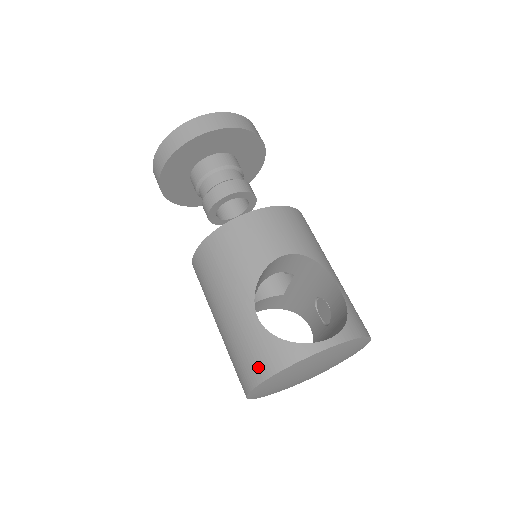
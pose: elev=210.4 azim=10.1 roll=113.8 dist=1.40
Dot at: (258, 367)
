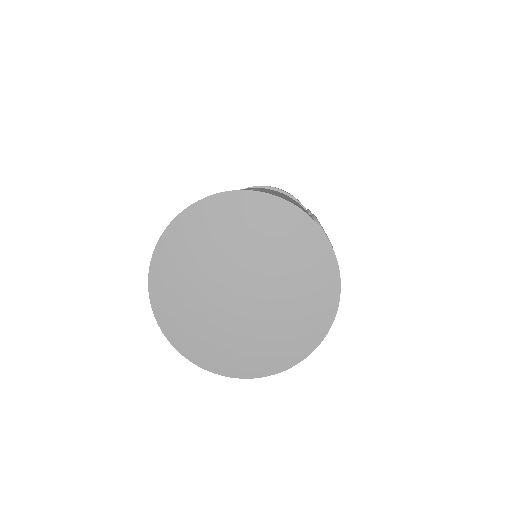
Dot at: occluded
